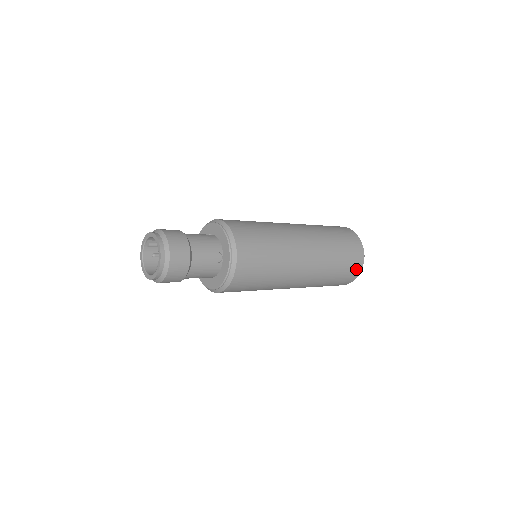
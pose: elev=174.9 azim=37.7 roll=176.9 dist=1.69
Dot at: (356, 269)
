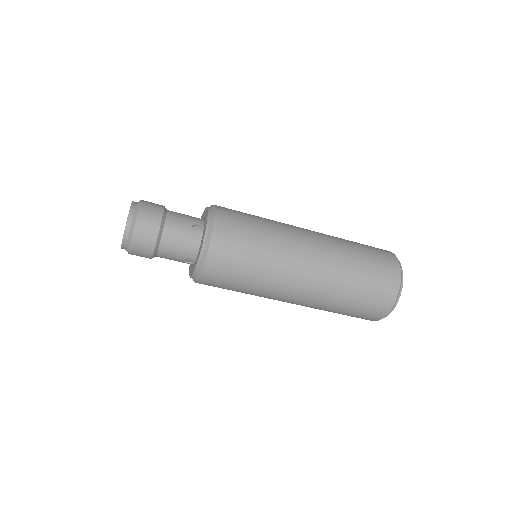
Dot at: (365, 319)
